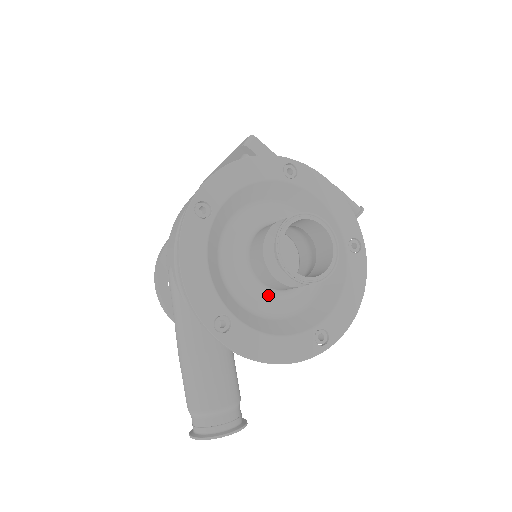
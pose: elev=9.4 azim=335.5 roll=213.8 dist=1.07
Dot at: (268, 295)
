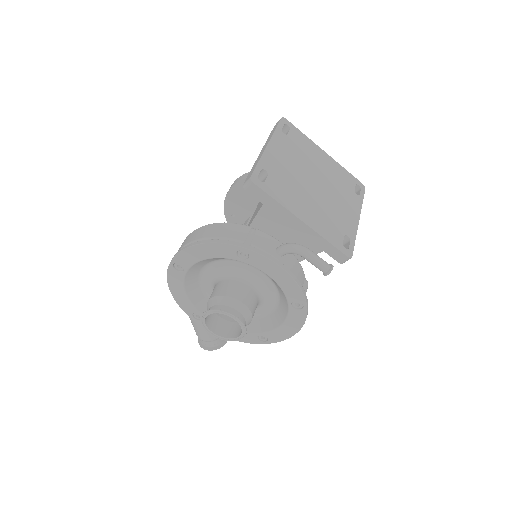
Dot at: occluded
